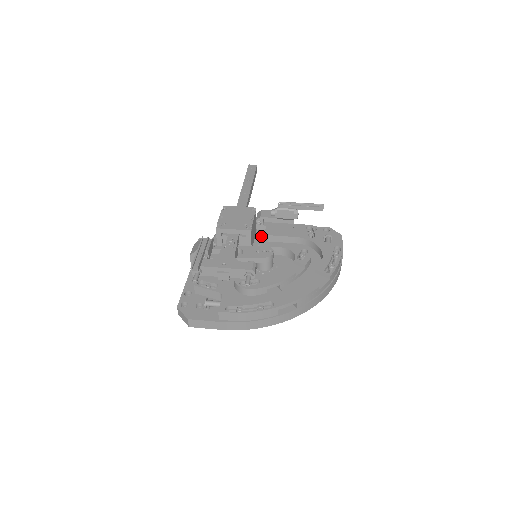
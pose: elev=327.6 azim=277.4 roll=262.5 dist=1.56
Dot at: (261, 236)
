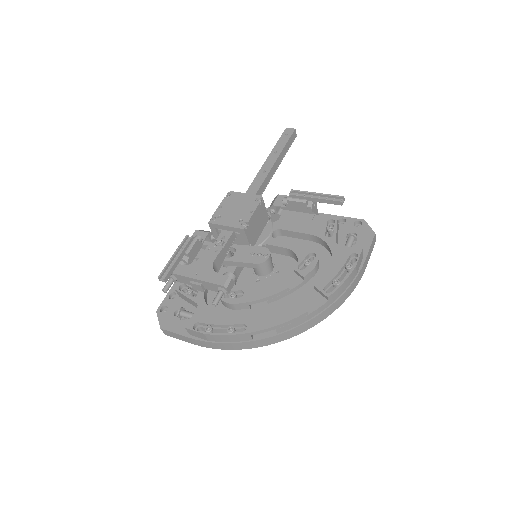
Dot at: (271, 229)
